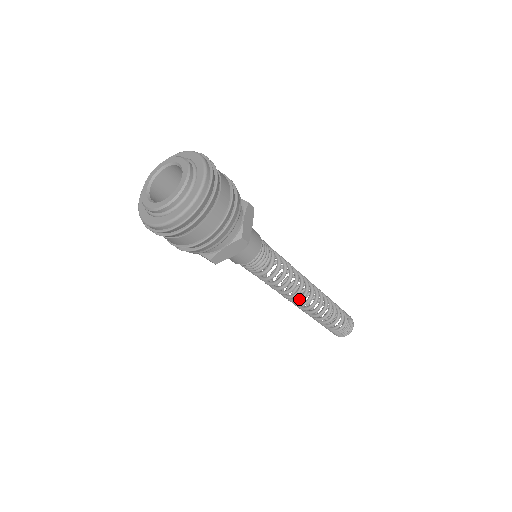
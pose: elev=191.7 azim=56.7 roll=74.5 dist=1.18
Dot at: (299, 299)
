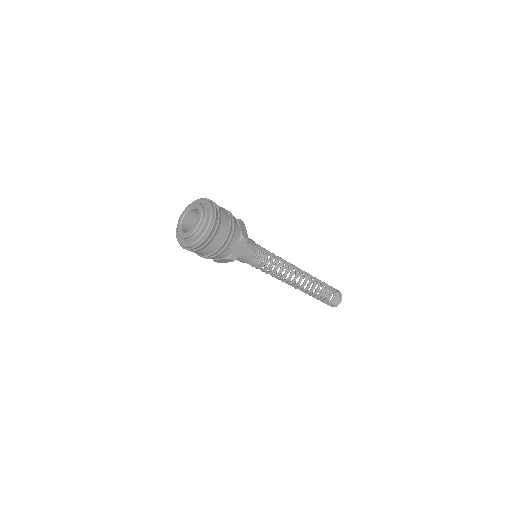
Dot at: (288, 283)
